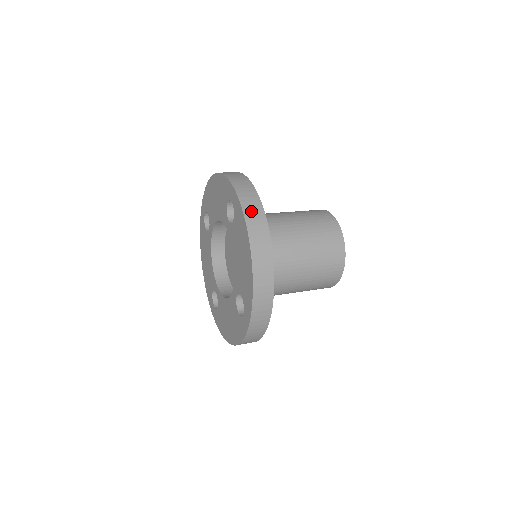
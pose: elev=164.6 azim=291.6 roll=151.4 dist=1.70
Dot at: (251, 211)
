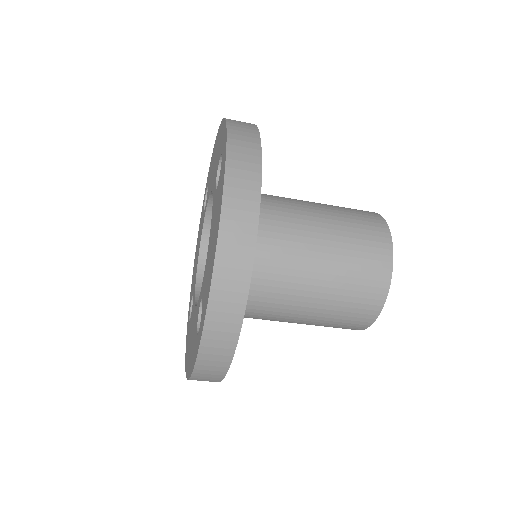
Dot at: (239, 166)
